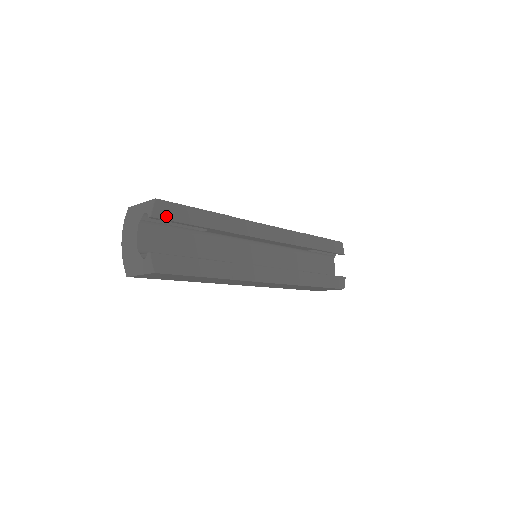
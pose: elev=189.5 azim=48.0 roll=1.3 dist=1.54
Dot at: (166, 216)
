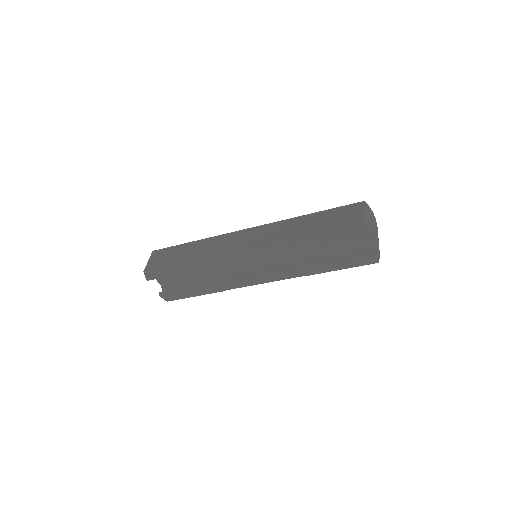
Dot at: (155, 277)
